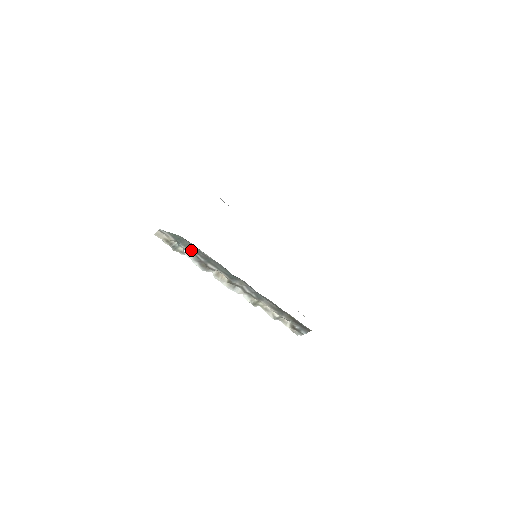
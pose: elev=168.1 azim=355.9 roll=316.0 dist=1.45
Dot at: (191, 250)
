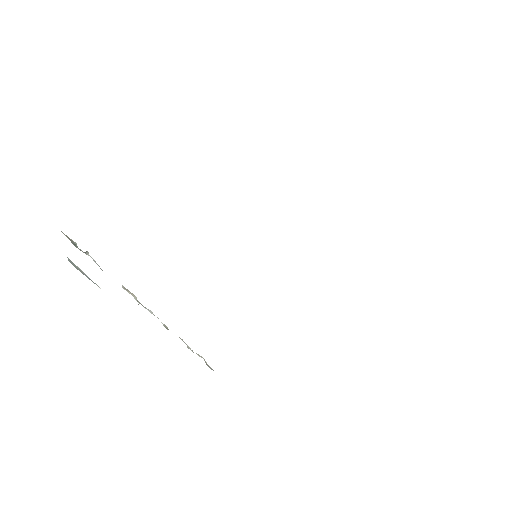
Dot at: occluded
